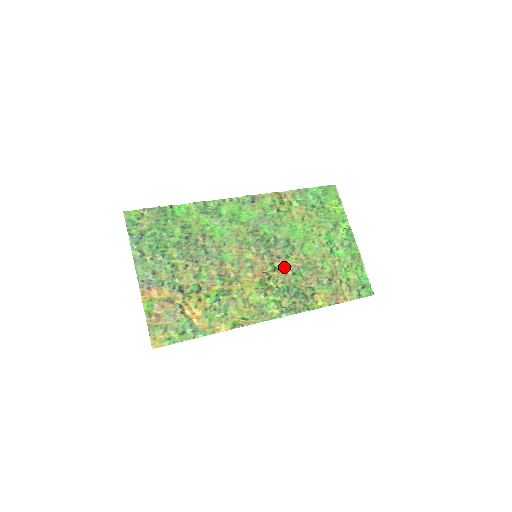
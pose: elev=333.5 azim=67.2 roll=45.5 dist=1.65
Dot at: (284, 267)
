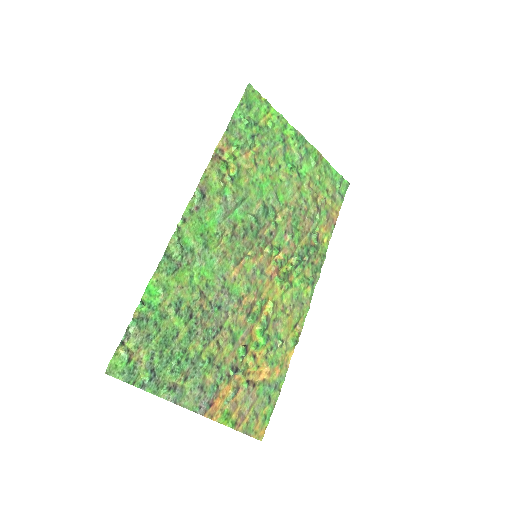
Dot at: (281, 238)
